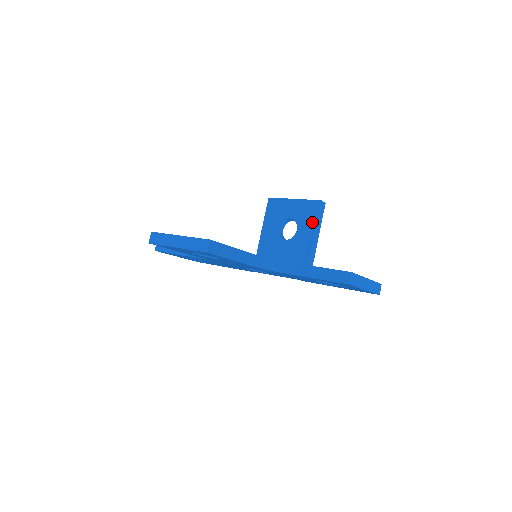
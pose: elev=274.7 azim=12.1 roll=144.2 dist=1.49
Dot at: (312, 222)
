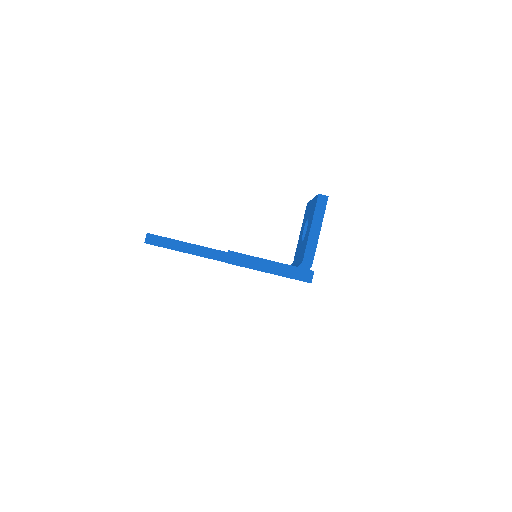
Dot at: (312, 218)
